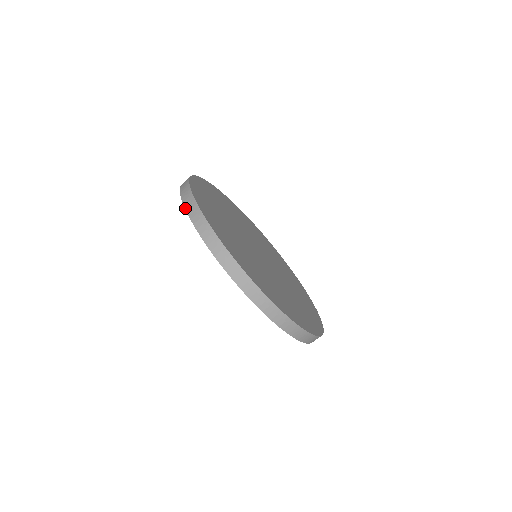
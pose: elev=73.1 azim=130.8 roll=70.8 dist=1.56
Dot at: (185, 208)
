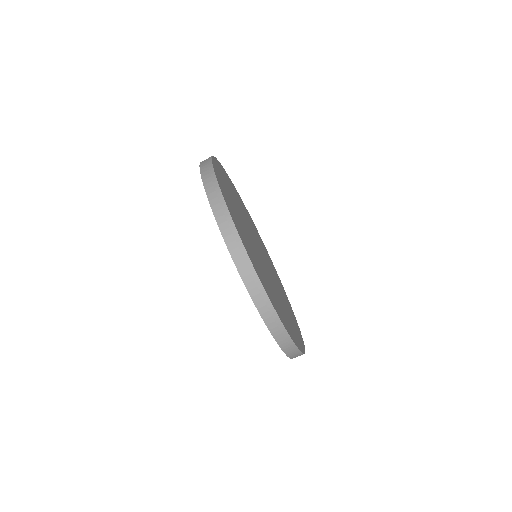
Dot at: (202, 179)
